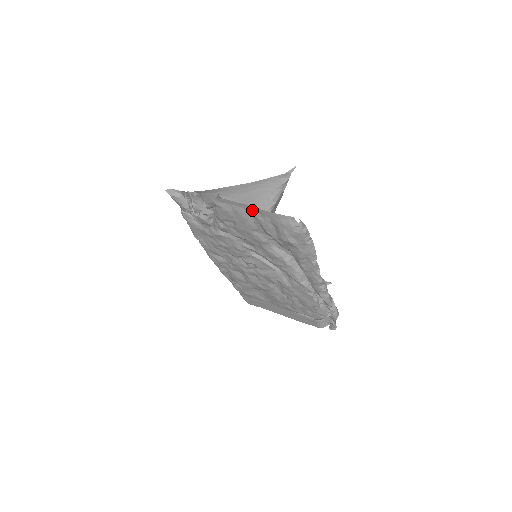
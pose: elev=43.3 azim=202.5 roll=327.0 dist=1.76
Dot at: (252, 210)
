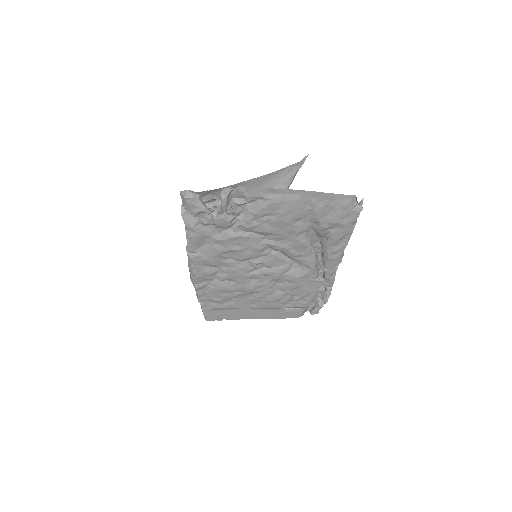
Dot at: (312, 196)
